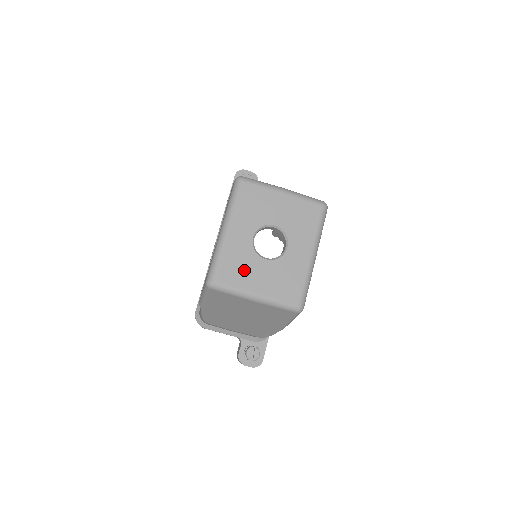
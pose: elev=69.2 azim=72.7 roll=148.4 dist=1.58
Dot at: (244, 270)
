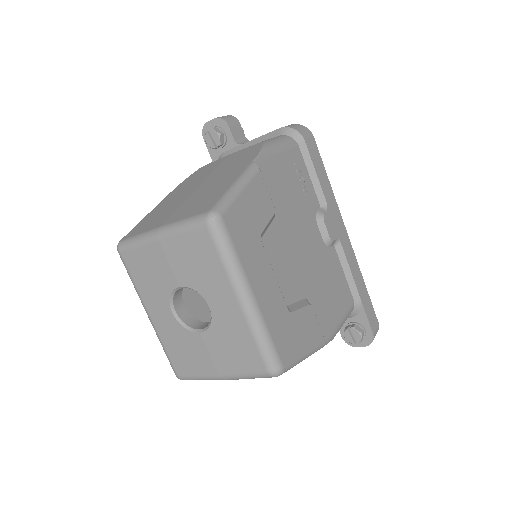
Dot at: (191, 354)
